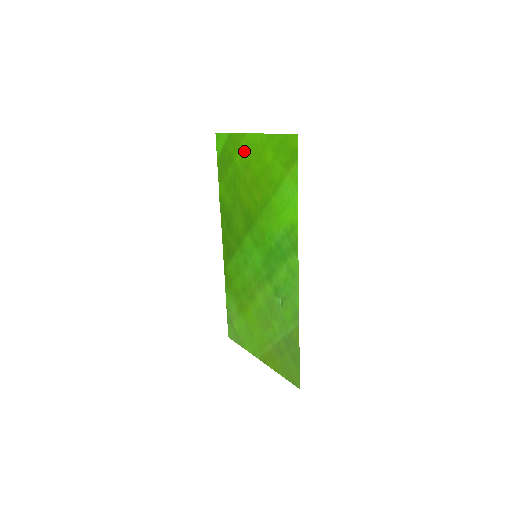
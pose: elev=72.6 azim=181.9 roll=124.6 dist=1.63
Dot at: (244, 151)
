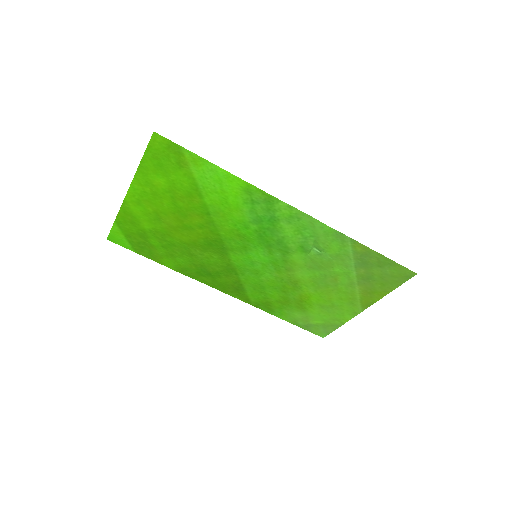
Dot at: (141, 212)
